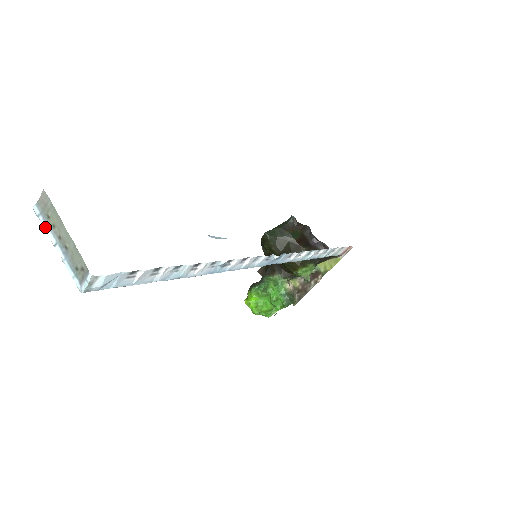
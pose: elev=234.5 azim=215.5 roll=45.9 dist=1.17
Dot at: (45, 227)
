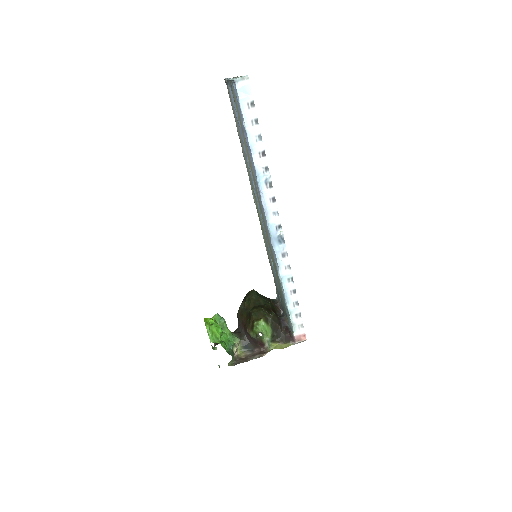
Dot at: occluded
